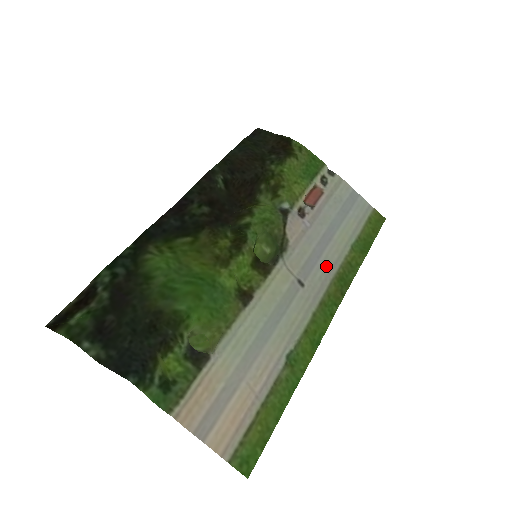
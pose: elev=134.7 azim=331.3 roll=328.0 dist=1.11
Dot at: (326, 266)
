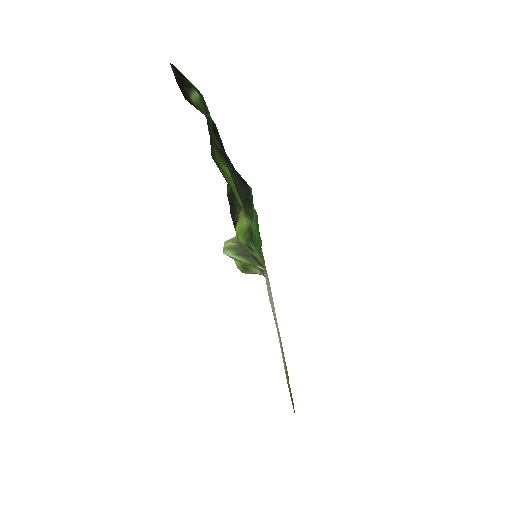
Dot at: occluded
